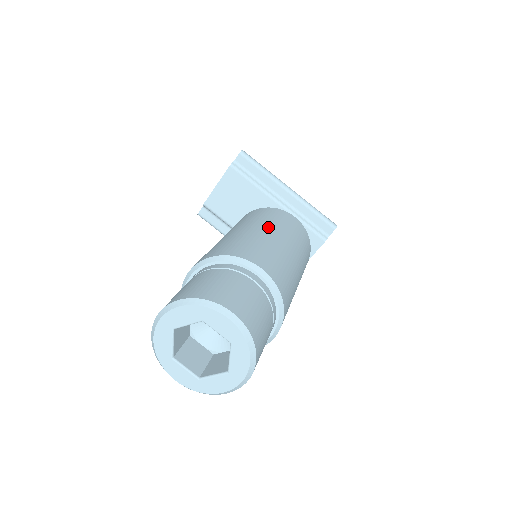
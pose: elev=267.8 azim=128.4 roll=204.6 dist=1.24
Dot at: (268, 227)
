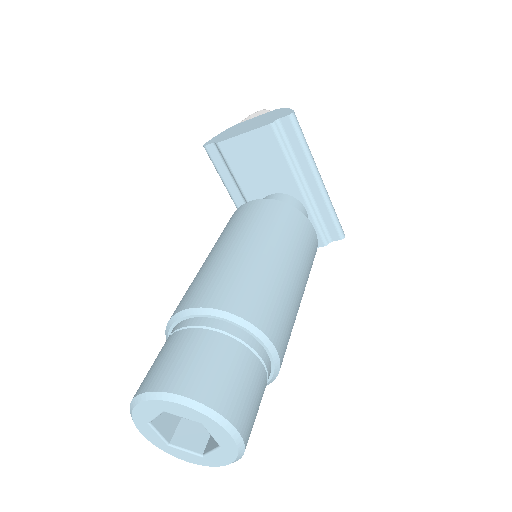
Dot at: (290, 257)
